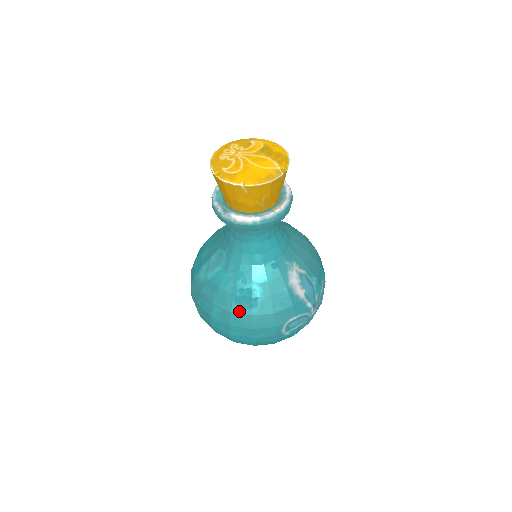
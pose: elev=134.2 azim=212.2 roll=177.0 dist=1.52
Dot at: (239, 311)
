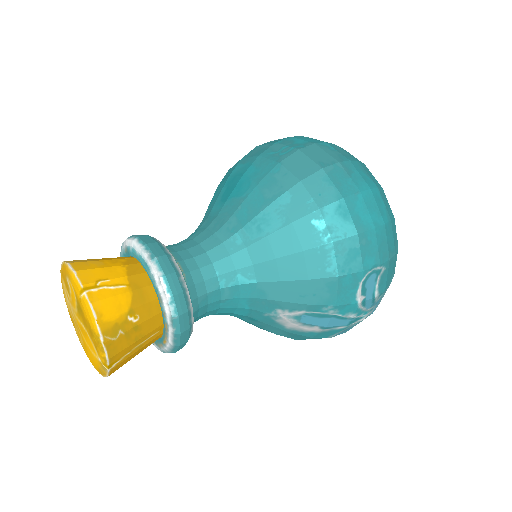
Dot at: occluded
